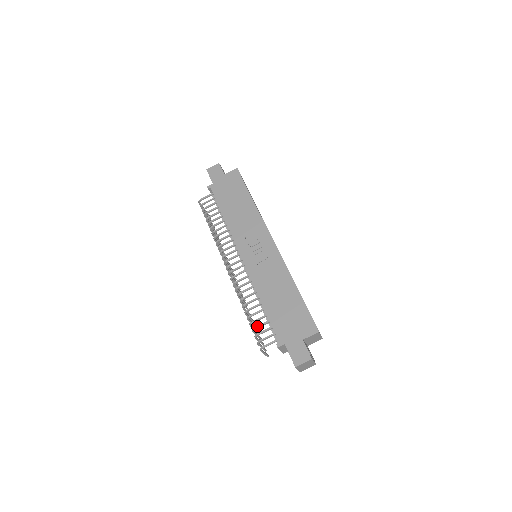
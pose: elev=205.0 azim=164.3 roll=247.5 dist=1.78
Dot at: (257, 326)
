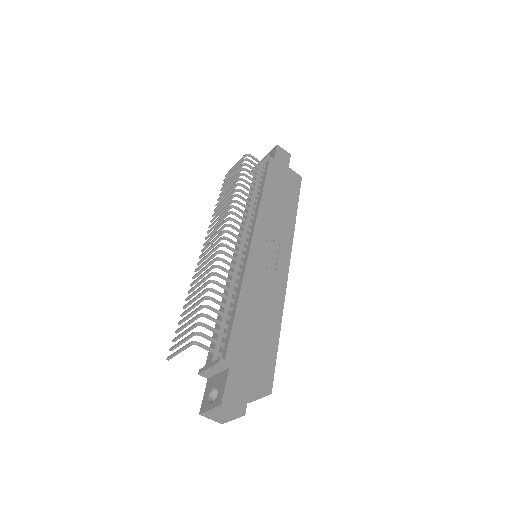
Dot at: occluded
